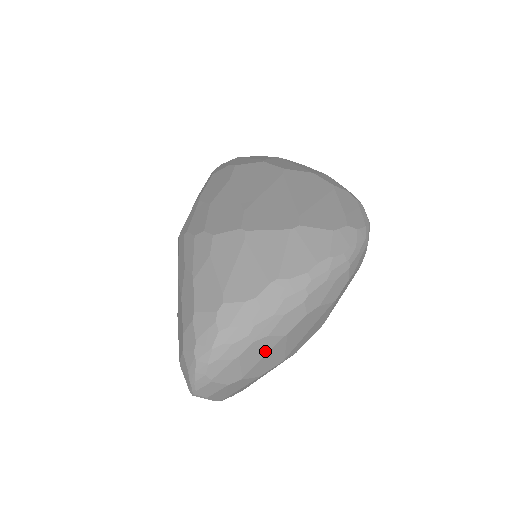
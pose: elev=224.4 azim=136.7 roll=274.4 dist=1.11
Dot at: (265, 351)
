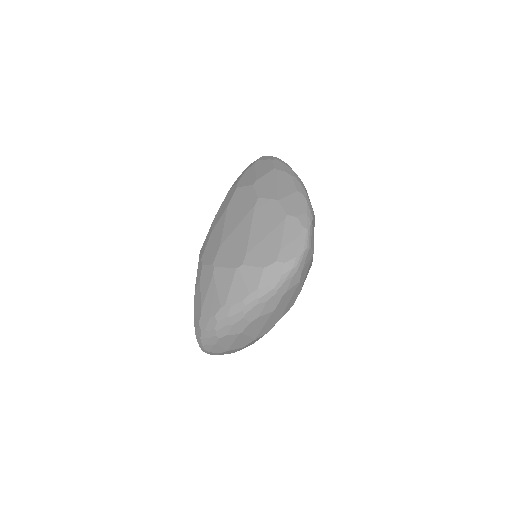
Dot at: (232, 340)
